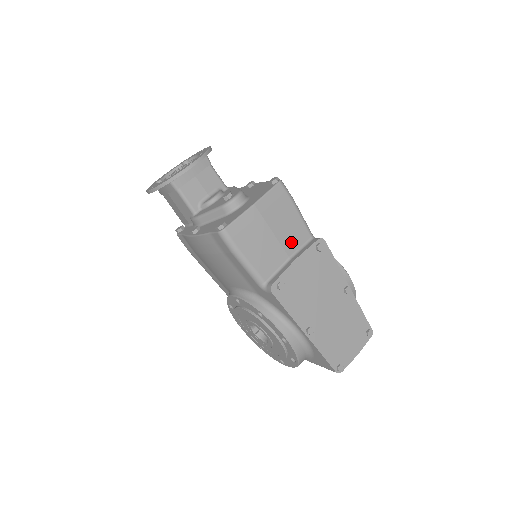
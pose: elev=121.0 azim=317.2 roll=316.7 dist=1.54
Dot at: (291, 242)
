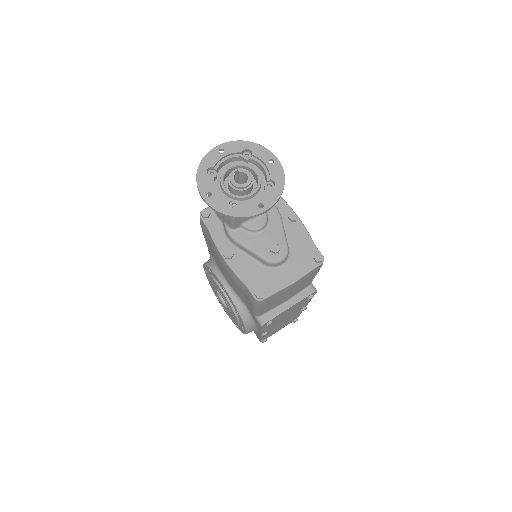
Dot at: (296, 292)
